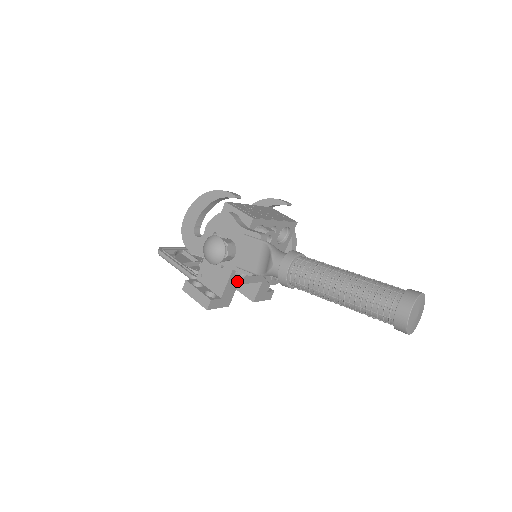
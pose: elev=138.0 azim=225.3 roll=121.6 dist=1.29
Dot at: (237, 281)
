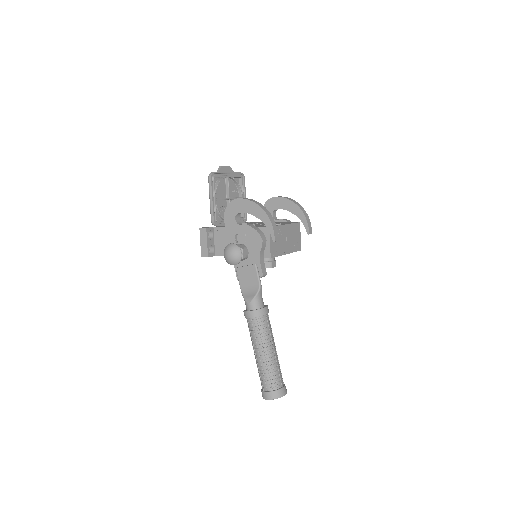
Dot at: occluded
